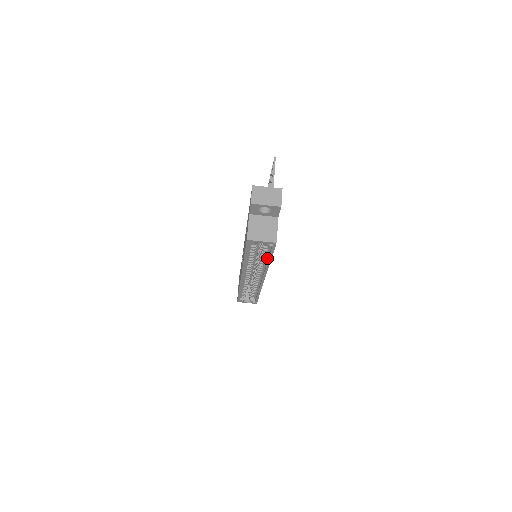
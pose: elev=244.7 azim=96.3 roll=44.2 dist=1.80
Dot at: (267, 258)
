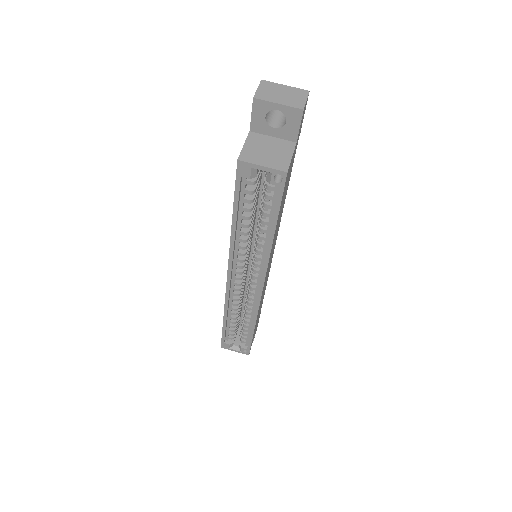
Dot at: (270, 229)
